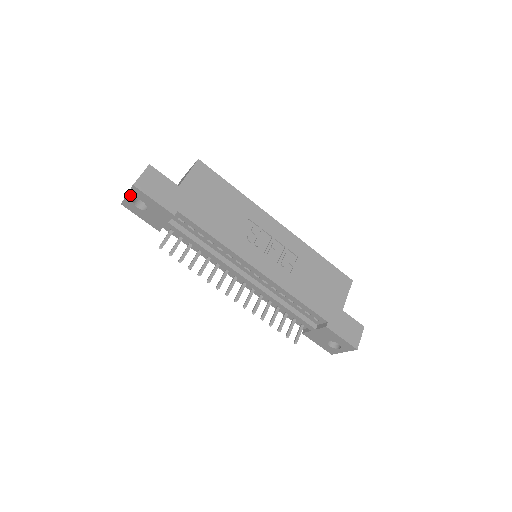
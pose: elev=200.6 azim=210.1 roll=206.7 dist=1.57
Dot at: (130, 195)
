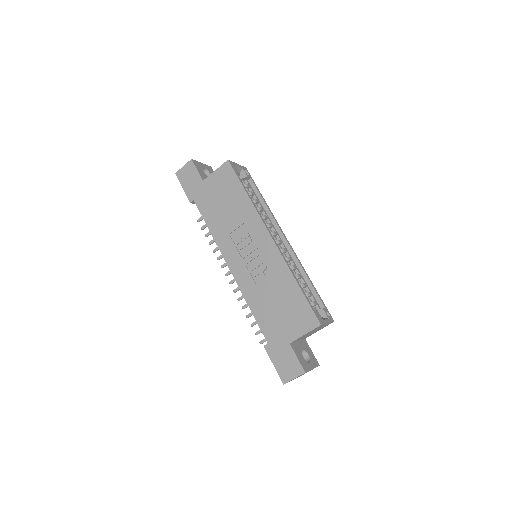
Dot at: occluded
